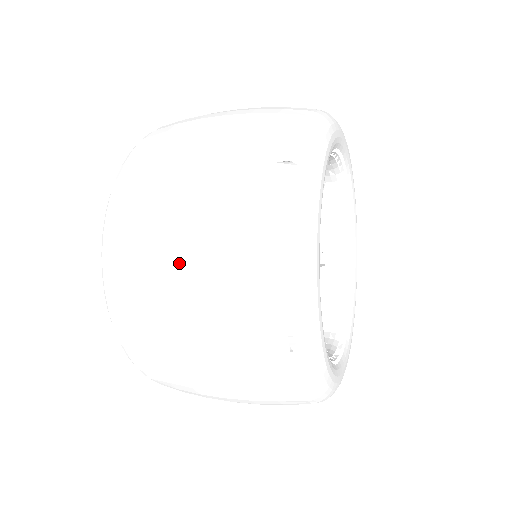
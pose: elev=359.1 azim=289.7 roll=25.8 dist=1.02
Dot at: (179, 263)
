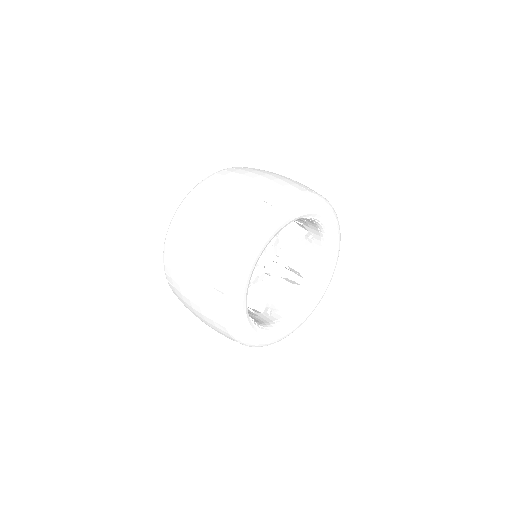
Dot at: (202, 321)
